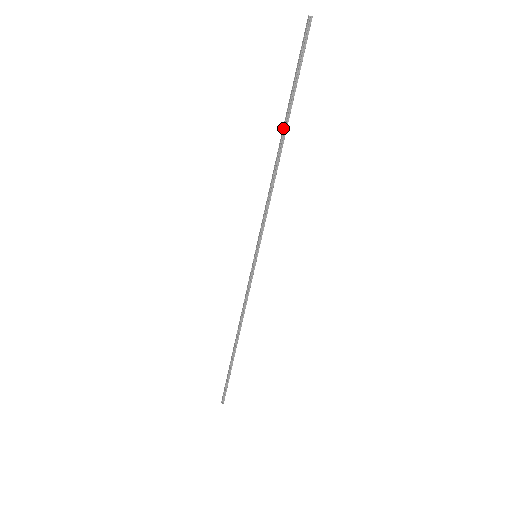
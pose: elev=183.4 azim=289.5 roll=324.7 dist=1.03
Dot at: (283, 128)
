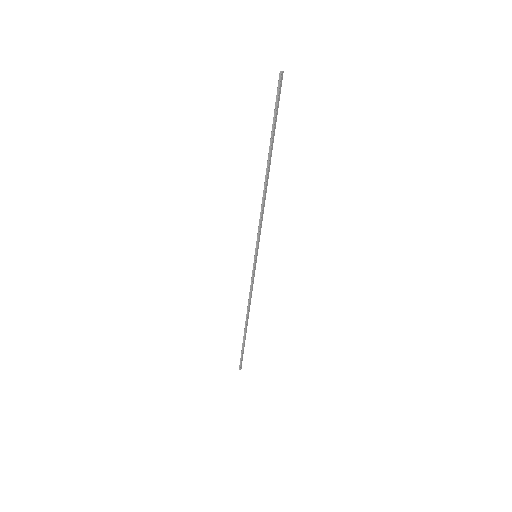
Dot at: (268, 157)
